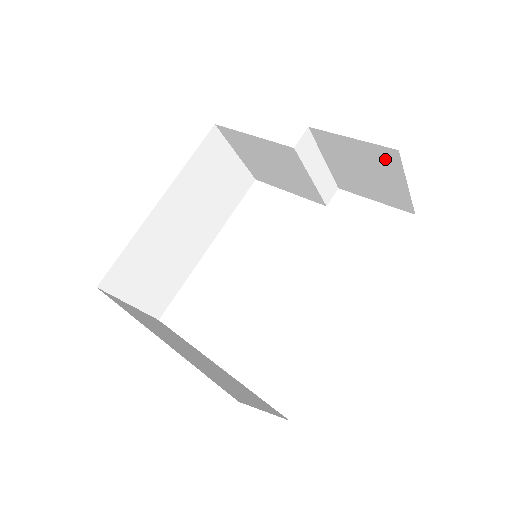
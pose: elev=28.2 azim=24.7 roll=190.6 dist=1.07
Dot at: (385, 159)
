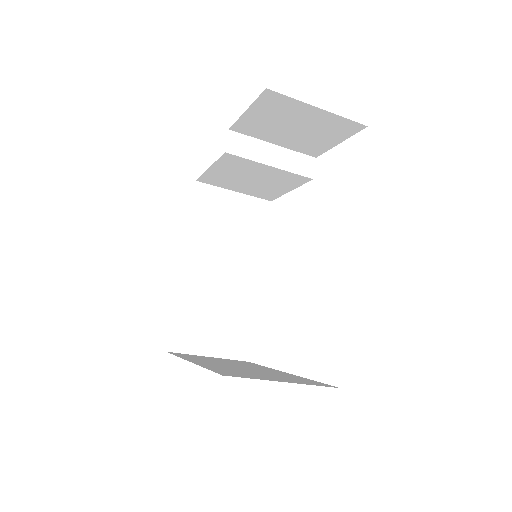
Dot at: (277, 104)
